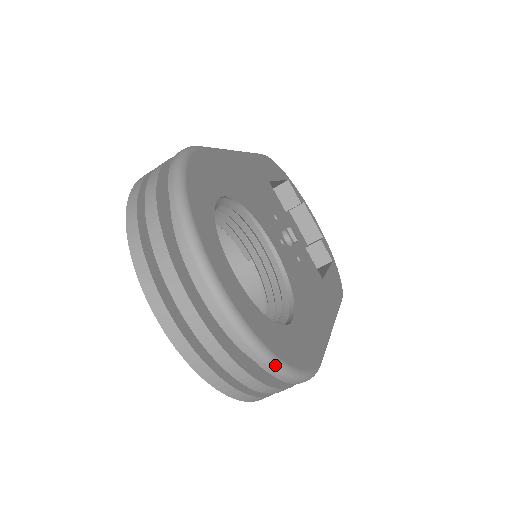
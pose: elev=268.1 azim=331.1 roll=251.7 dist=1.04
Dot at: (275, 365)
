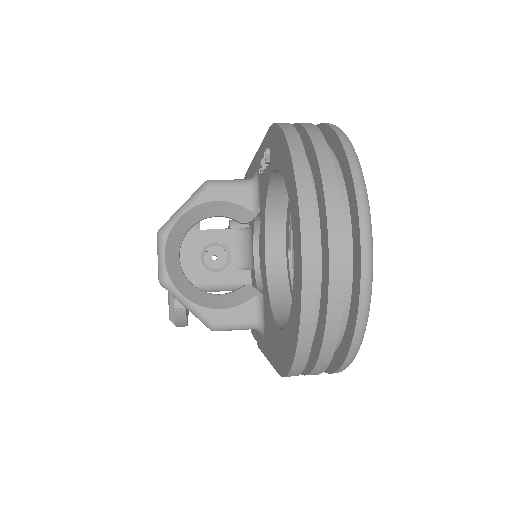
Dot at: (362, 338)
